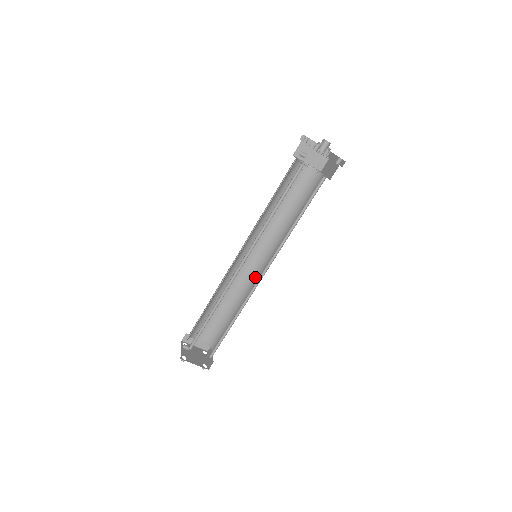
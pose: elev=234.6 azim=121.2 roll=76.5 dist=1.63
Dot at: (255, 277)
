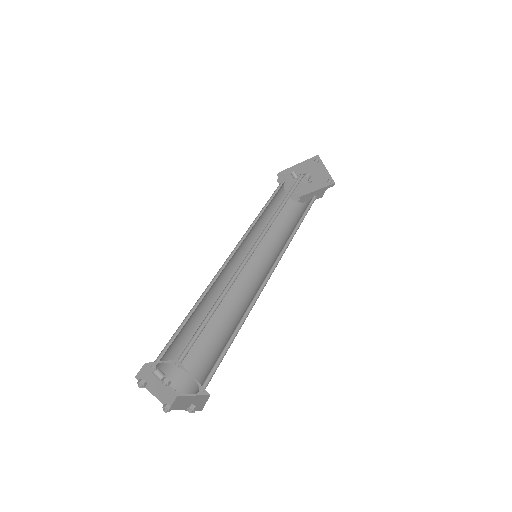
Dot at: (247, 289)
